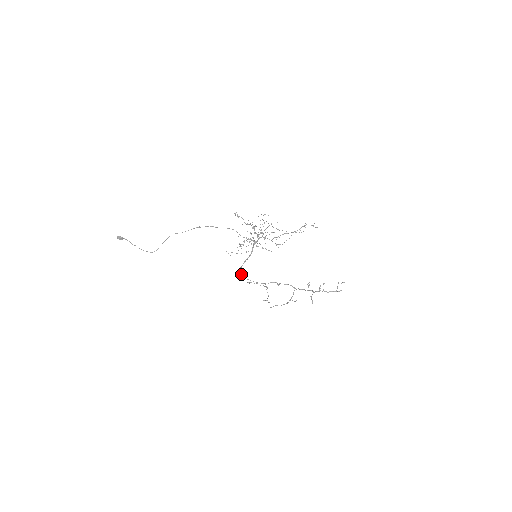
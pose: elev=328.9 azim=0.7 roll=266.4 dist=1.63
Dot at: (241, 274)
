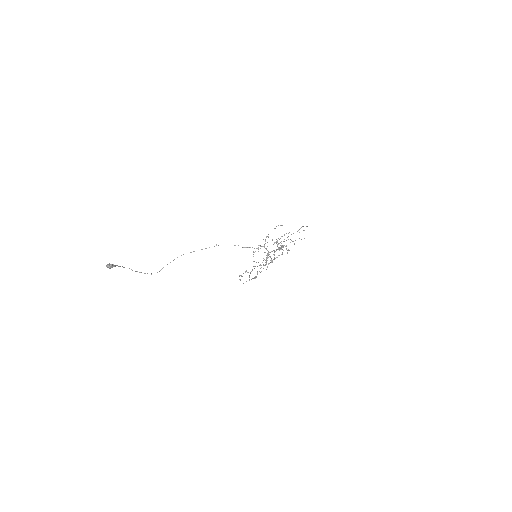
Dot at: occluded
